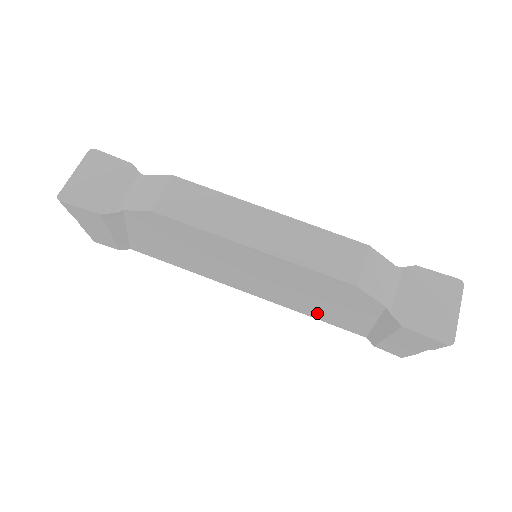
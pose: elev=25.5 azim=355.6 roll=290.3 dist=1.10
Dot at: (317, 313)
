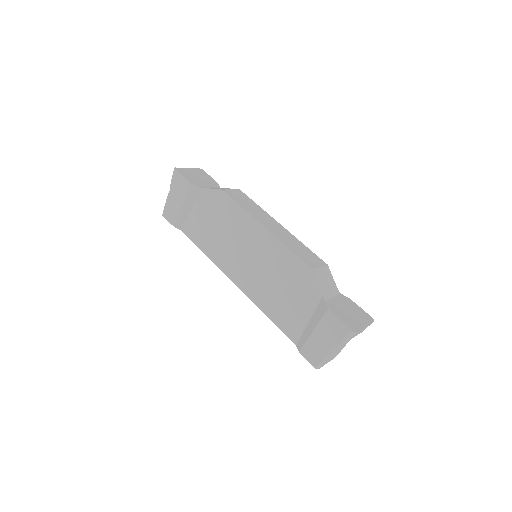
Dot at: (273, 310)
